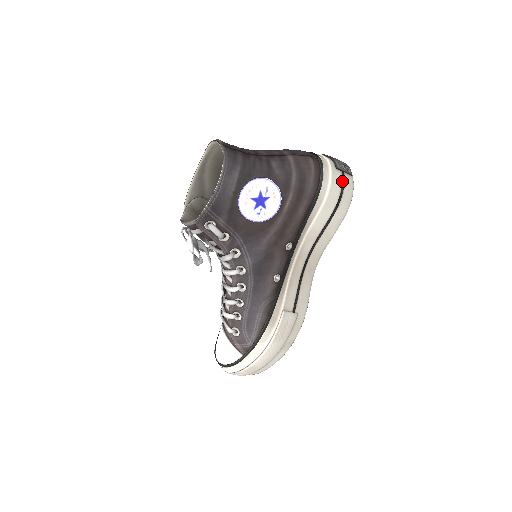
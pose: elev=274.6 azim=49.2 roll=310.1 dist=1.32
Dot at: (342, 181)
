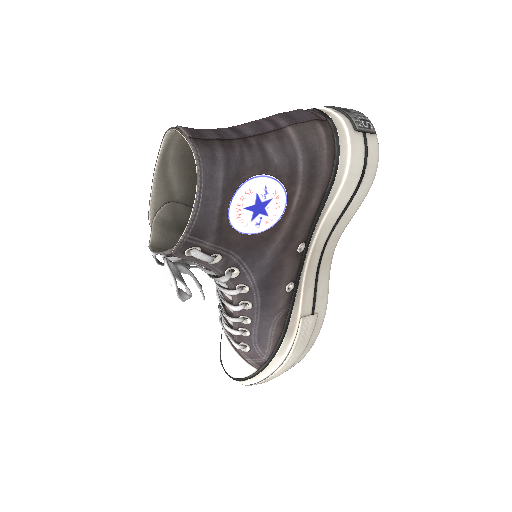
Dot at: (364, 147)
